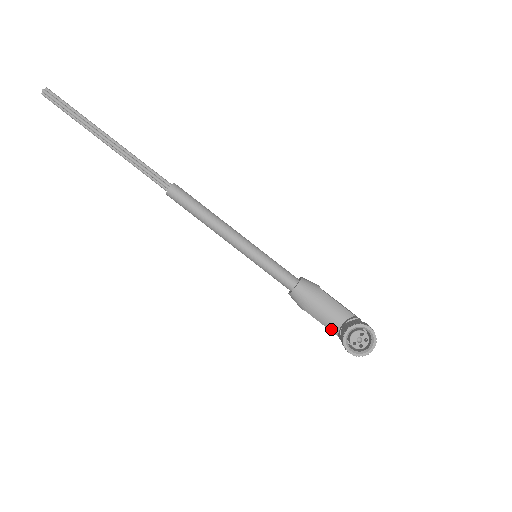
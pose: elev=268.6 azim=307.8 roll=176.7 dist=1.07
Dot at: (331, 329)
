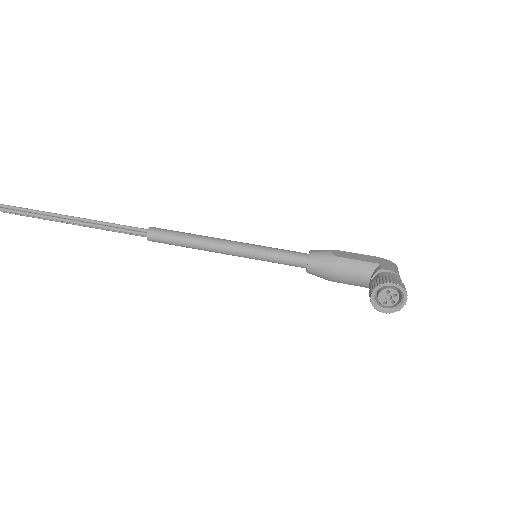
Dot at: (362, 286)
